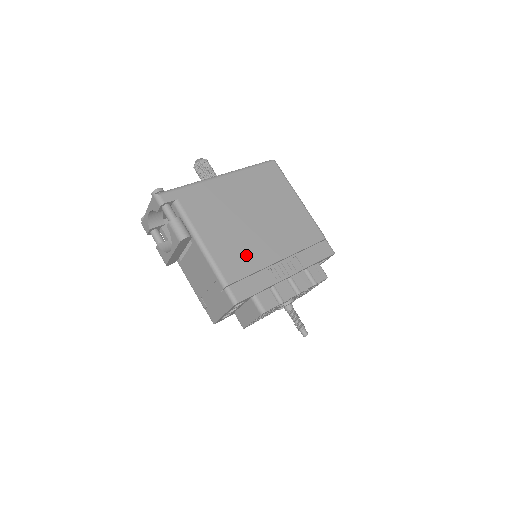
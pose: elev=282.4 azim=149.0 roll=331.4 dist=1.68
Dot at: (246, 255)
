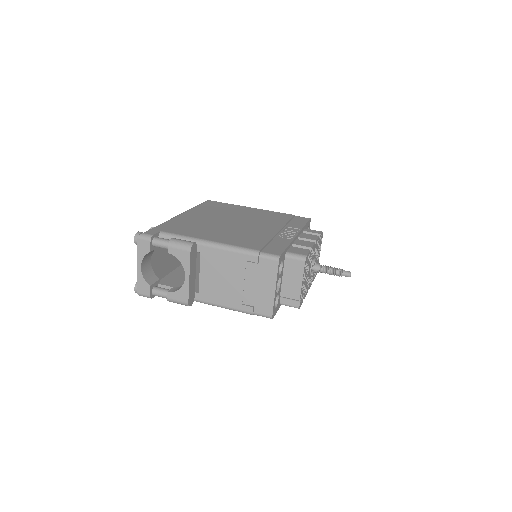
Dot at: (251, 236)
